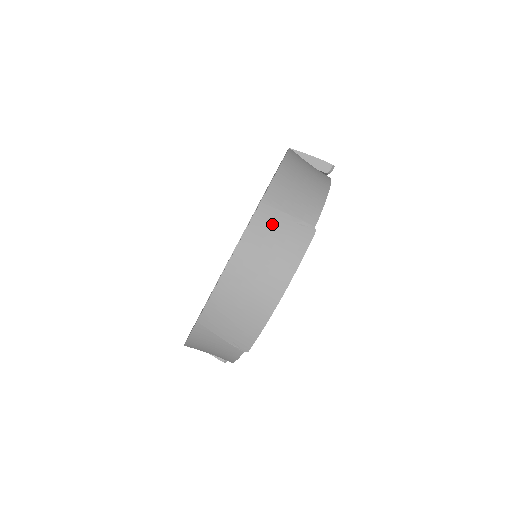
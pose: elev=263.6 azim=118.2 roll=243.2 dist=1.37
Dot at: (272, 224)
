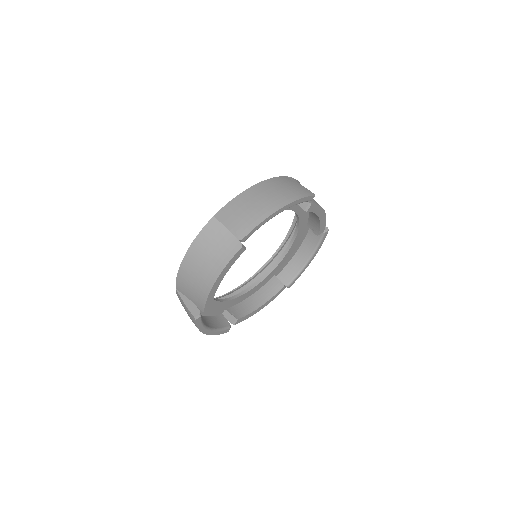
Dot at: (289, 182)
